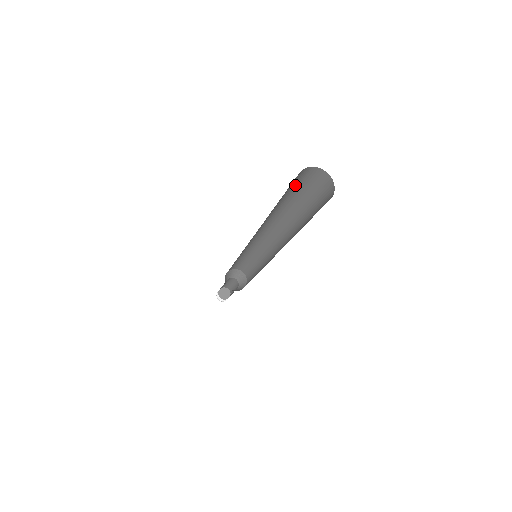
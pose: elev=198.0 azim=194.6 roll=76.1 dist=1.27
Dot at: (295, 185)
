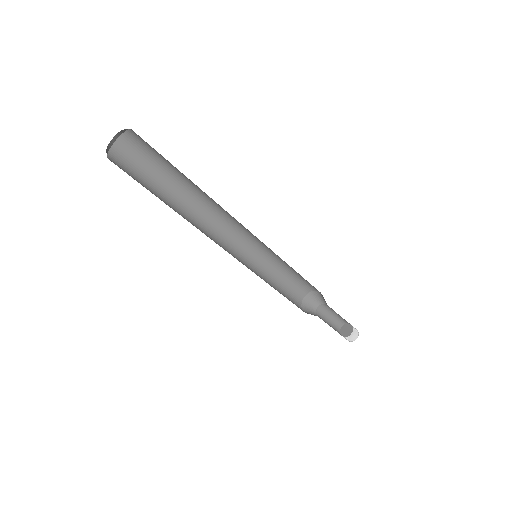
Dot at: (142, 168)
